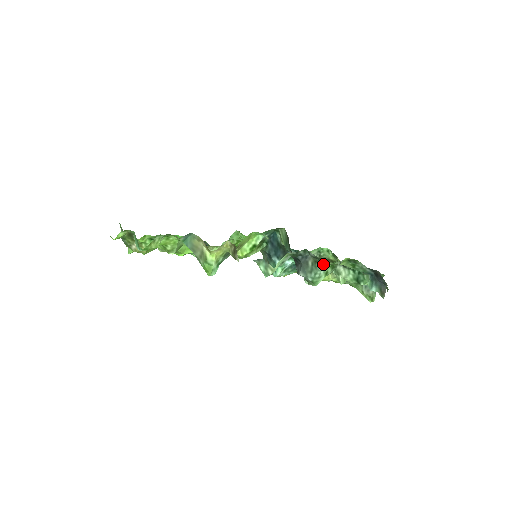
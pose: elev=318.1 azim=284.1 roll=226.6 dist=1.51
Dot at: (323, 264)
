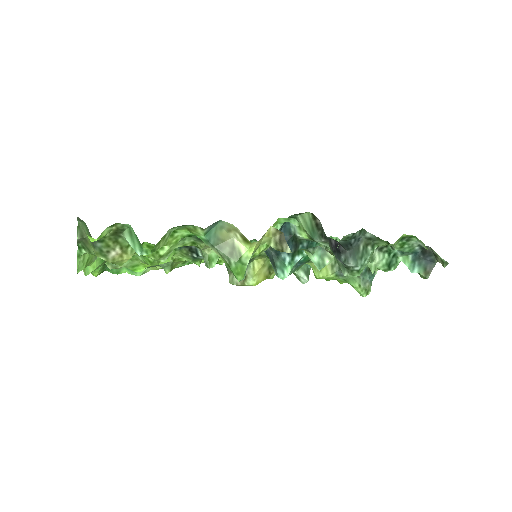
Dot at: (374, 246)
